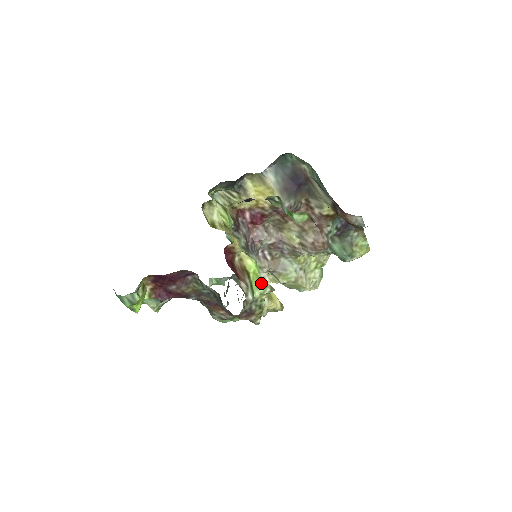
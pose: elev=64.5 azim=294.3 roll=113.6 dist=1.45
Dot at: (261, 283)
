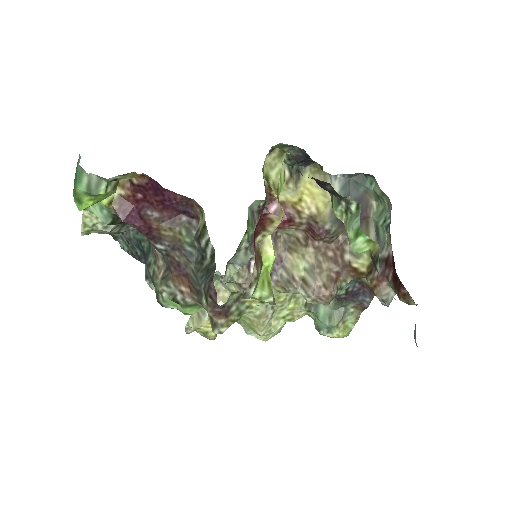
Dot at: (268, 285)
